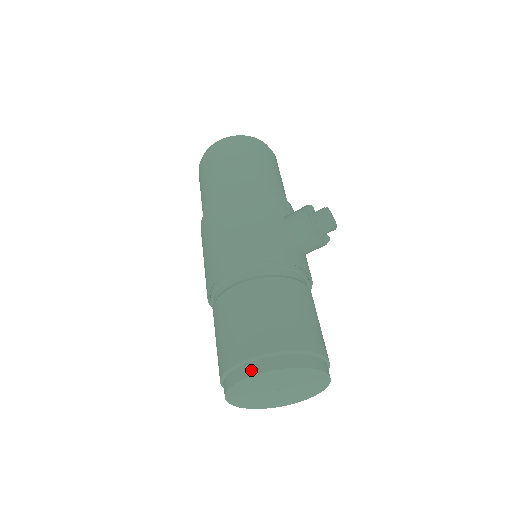
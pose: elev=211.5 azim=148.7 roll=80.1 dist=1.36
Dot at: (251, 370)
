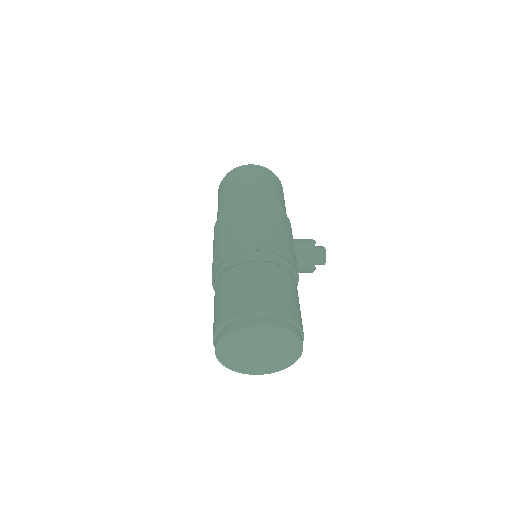
Dot at: (264, 320)
